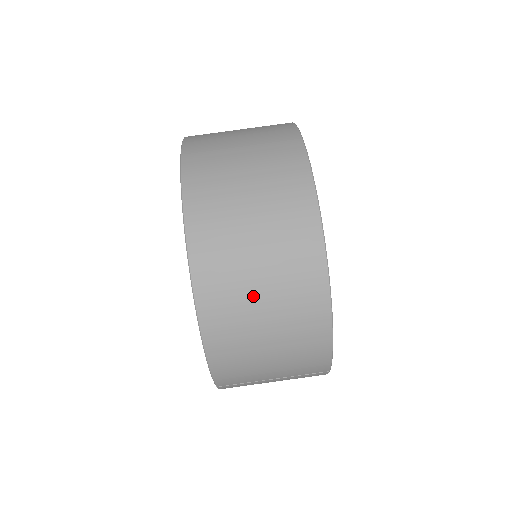
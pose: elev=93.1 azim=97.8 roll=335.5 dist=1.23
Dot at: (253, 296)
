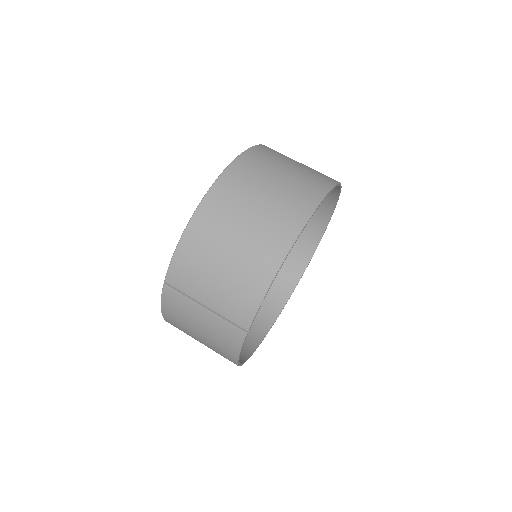
Dot at: (244, 212)
